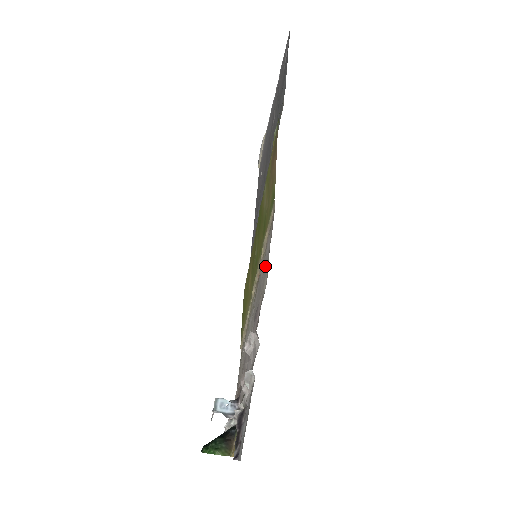
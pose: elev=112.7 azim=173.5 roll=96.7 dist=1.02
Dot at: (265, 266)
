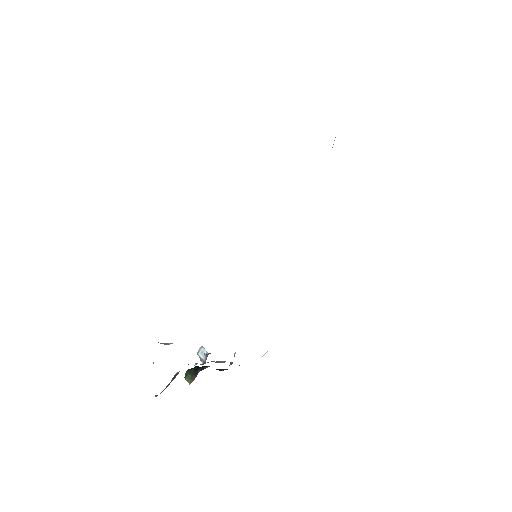
Dot at: occluded
